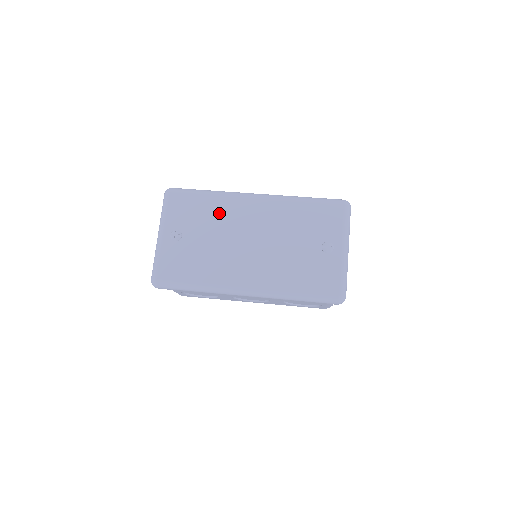
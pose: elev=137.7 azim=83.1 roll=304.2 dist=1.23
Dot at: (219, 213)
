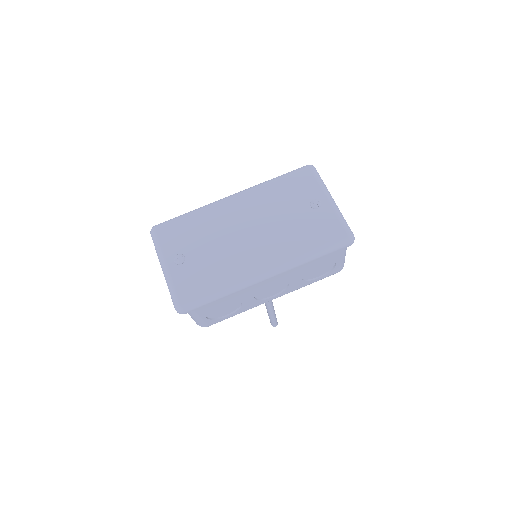
Dot at: (208, 223)
